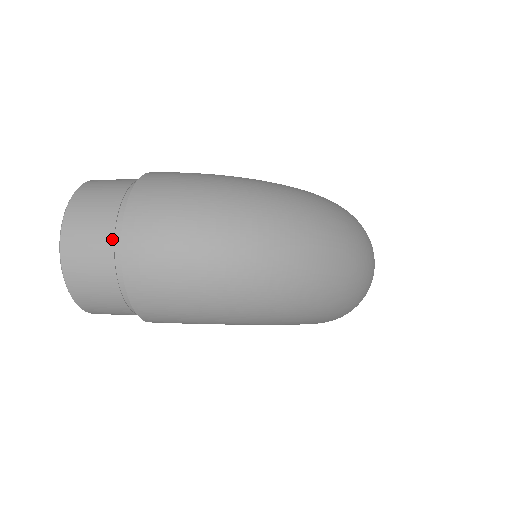
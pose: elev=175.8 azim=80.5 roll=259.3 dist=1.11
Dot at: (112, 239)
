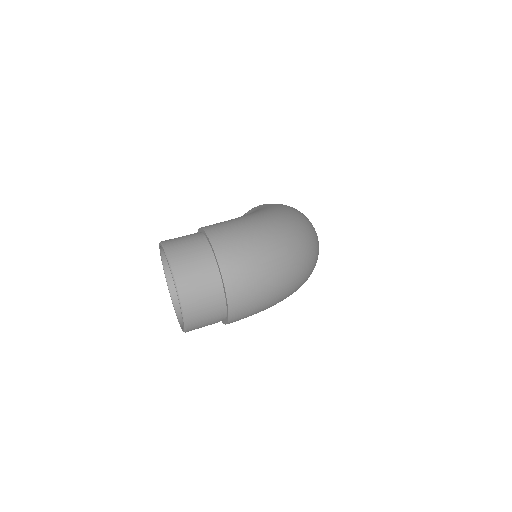
Dot at: (215, 288)
